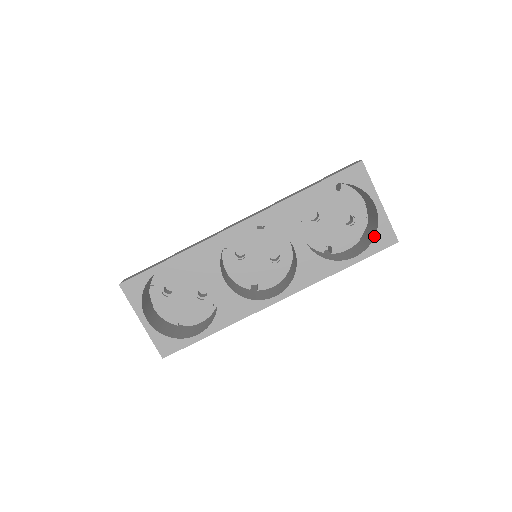
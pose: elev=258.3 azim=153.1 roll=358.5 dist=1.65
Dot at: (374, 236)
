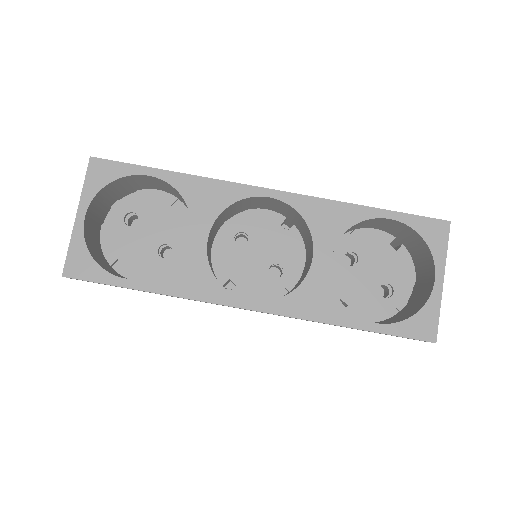
Dot at: (411, 315)
